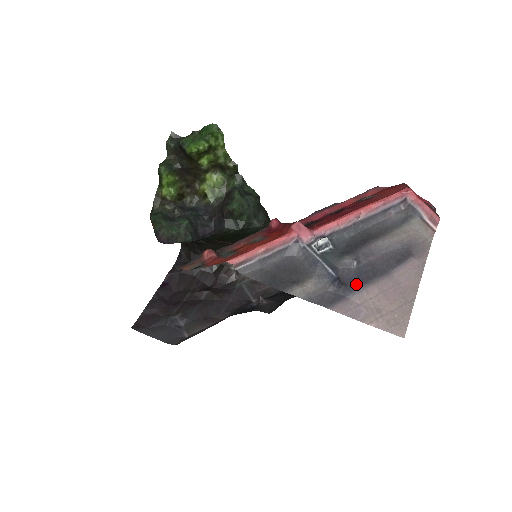
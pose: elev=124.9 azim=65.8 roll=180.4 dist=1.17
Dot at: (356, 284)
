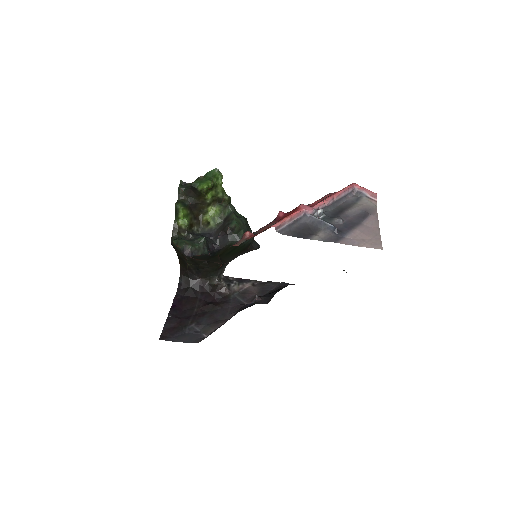
Dot at: (346, 230)
